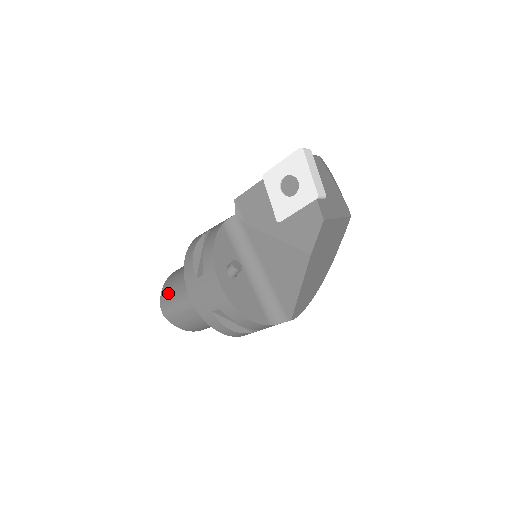
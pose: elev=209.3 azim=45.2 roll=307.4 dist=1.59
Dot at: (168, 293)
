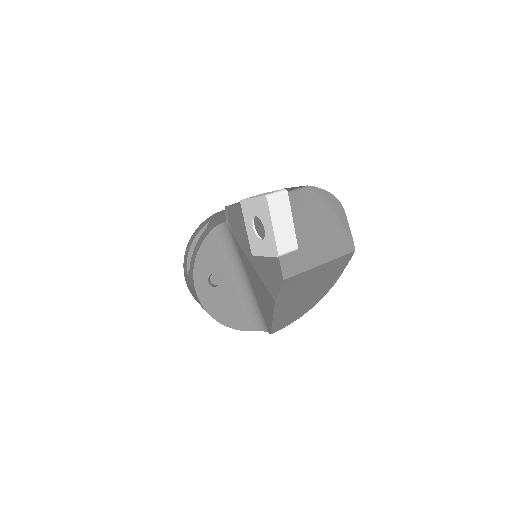
Dot at: occluded
